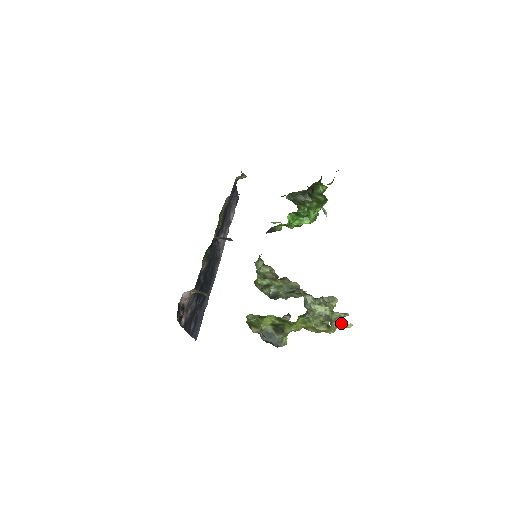
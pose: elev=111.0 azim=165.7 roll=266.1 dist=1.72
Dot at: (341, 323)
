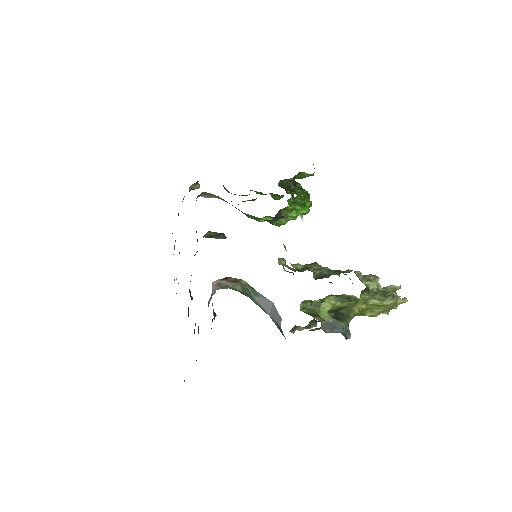
Dot at: occluded
